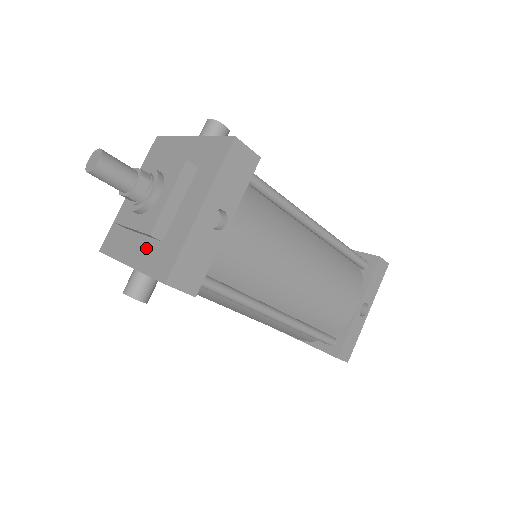
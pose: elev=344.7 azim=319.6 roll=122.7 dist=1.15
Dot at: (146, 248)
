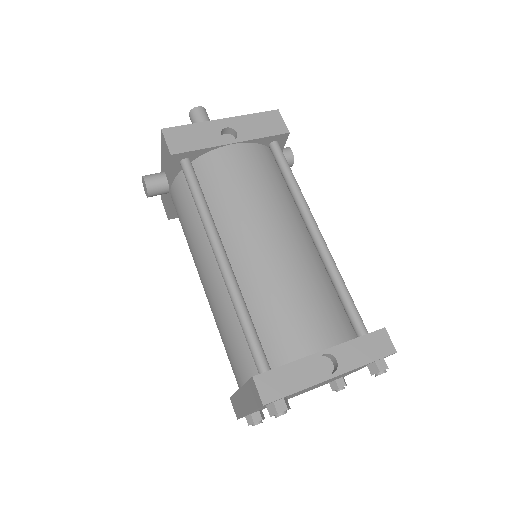
Dot at: occluded
